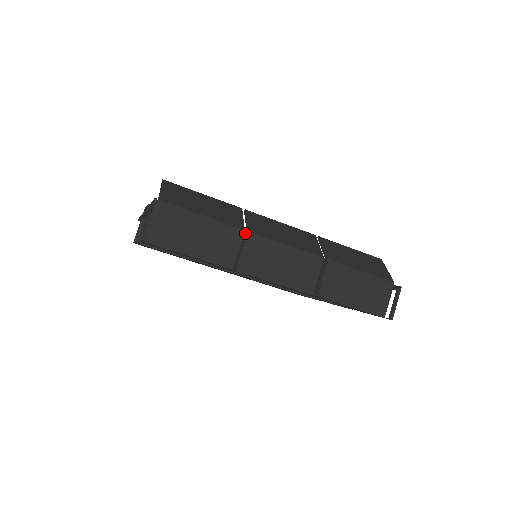
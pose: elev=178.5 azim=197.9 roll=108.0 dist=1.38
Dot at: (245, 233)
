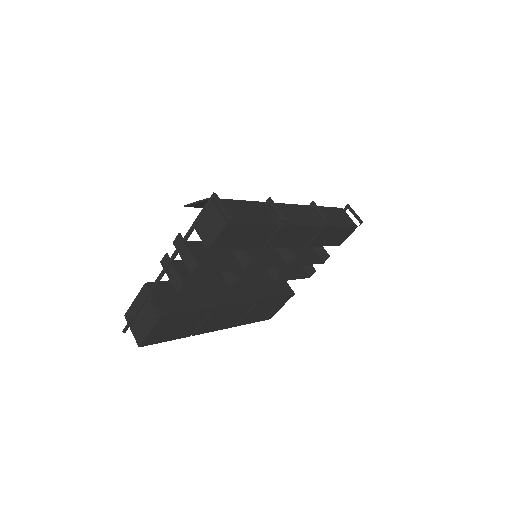
Dot at: (266, 201)
